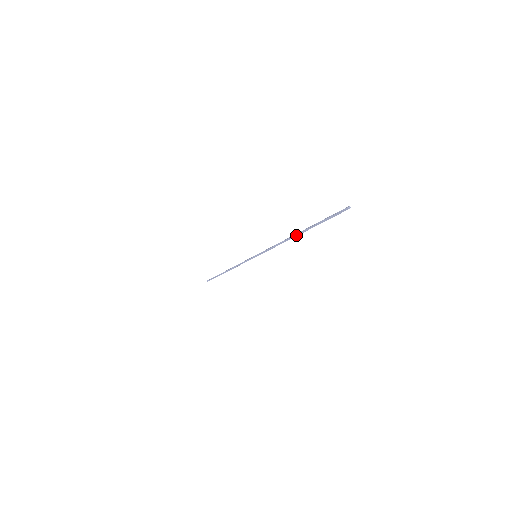
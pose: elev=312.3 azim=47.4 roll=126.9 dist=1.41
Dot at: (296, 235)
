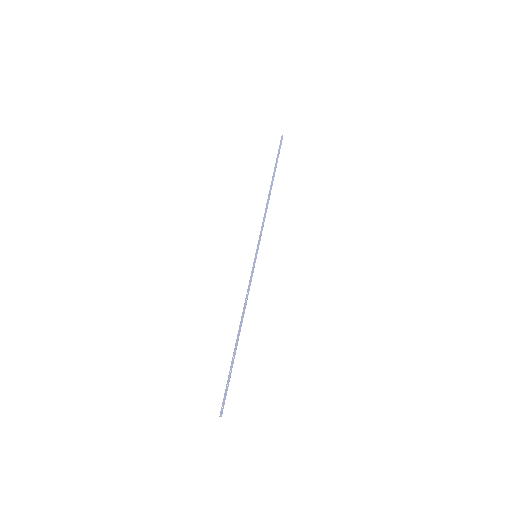
Dot at: (237, 335)
